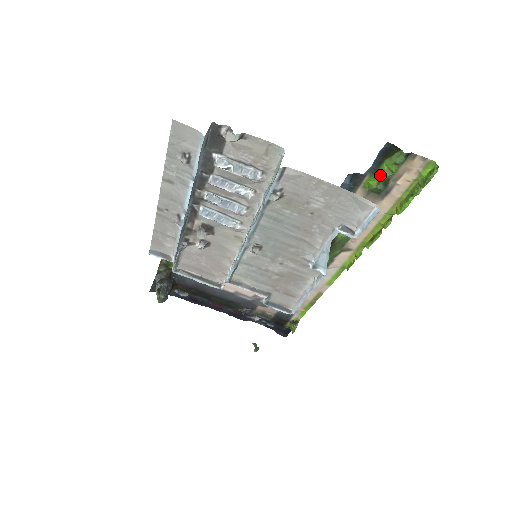
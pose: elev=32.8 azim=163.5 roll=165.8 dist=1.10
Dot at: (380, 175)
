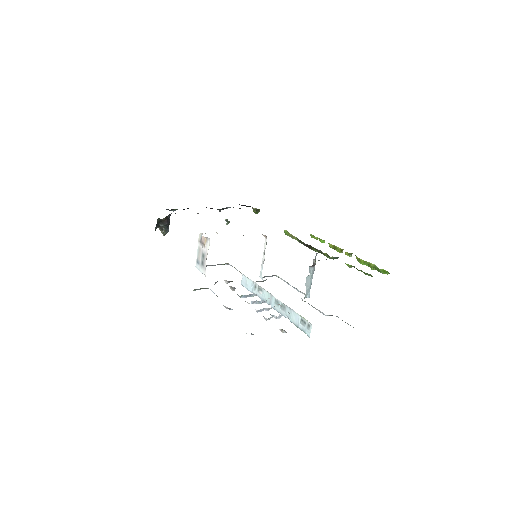
Dot at: occluded
